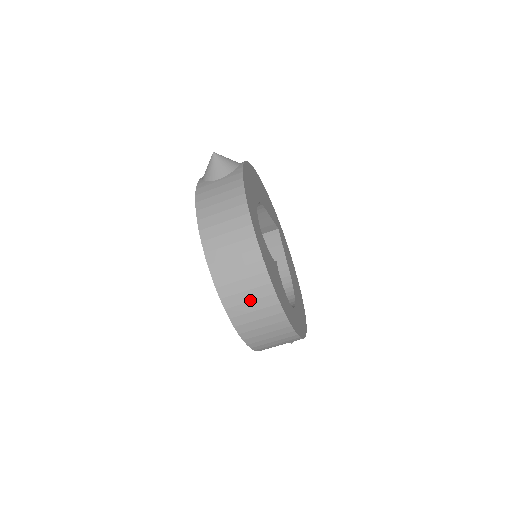
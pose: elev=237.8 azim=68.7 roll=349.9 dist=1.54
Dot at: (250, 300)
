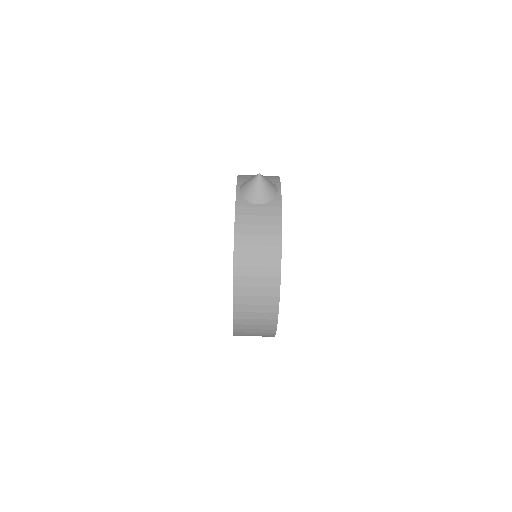
Dot at: (256, 318)
